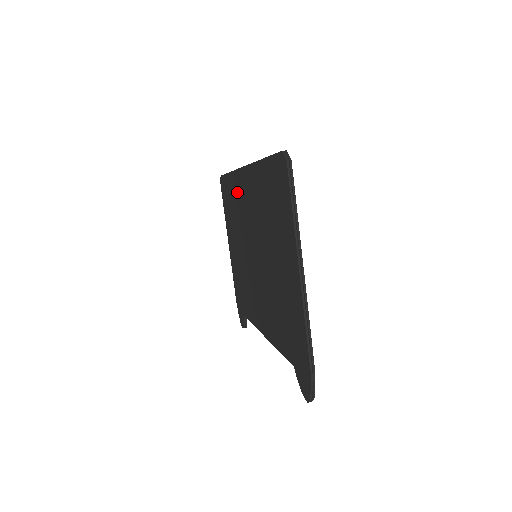
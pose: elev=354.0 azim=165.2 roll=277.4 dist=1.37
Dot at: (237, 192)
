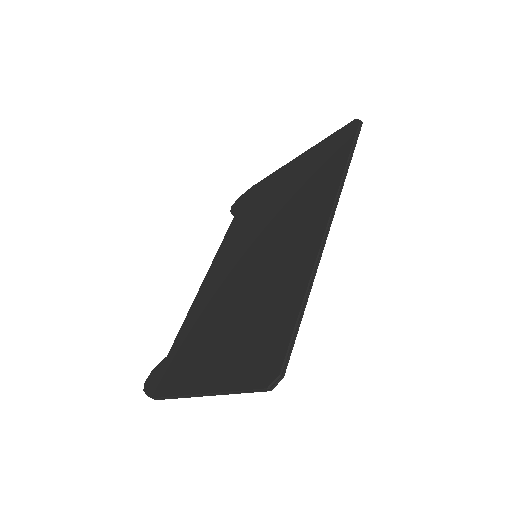
Dot at: (318, 195)
